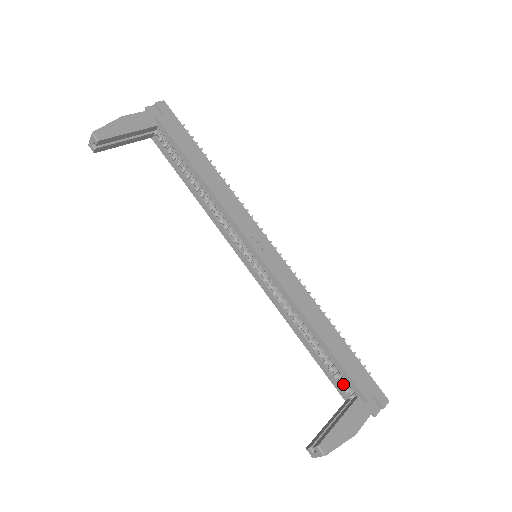
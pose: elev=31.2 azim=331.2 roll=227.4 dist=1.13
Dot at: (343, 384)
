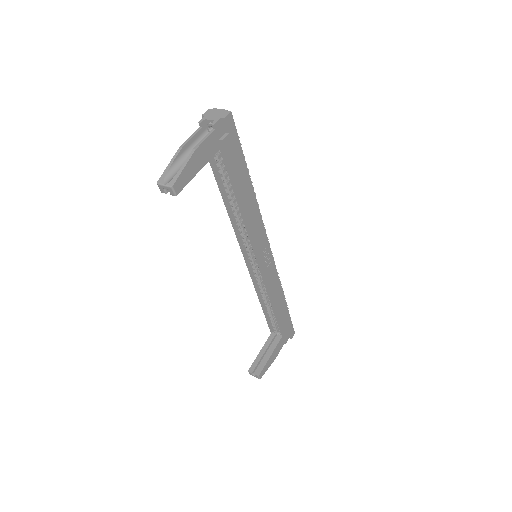
Dot at: (275, 326)
